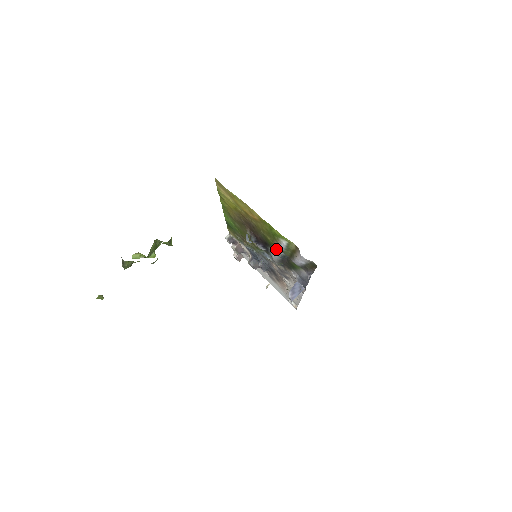
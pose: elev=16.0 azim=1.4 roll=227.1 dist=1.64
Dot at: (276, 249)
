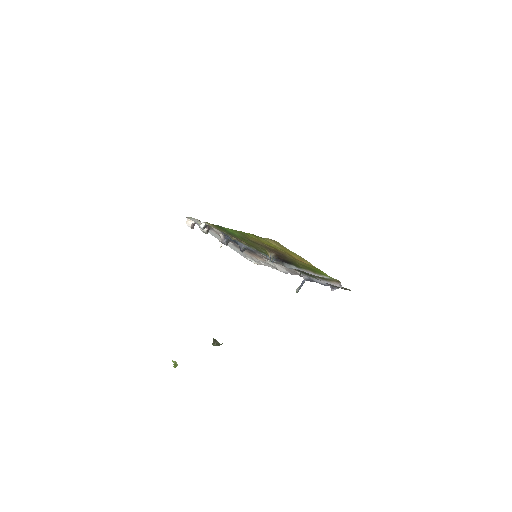
Dot at: (304, 271)
